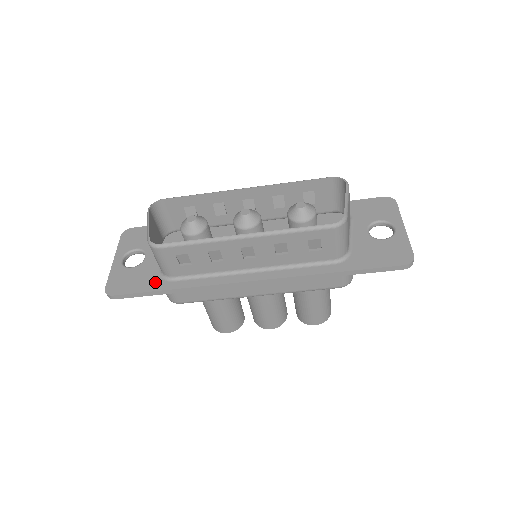
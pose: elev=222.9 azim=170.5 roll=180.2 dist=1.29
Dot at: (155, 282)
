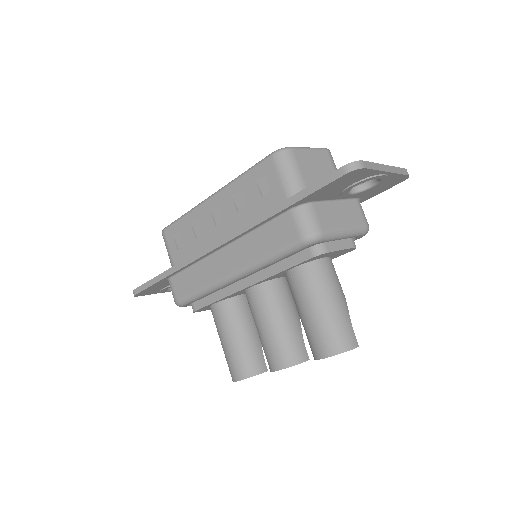
Dot at: occluded
